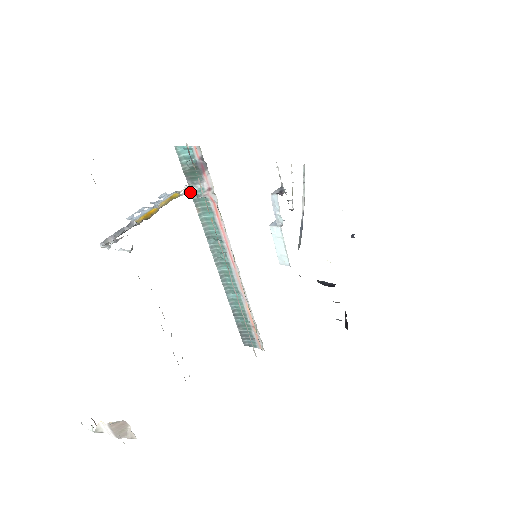
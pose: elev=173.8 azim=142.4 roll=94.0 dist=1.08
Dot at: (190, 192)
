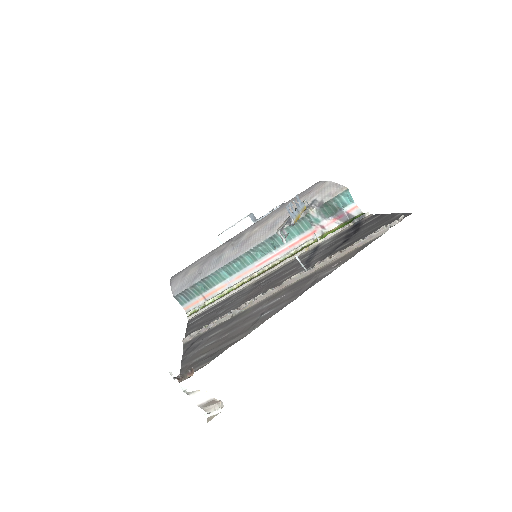
Dot at: (310, 213)
